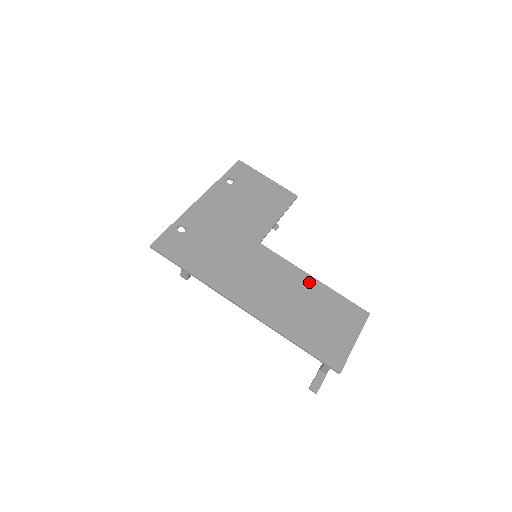
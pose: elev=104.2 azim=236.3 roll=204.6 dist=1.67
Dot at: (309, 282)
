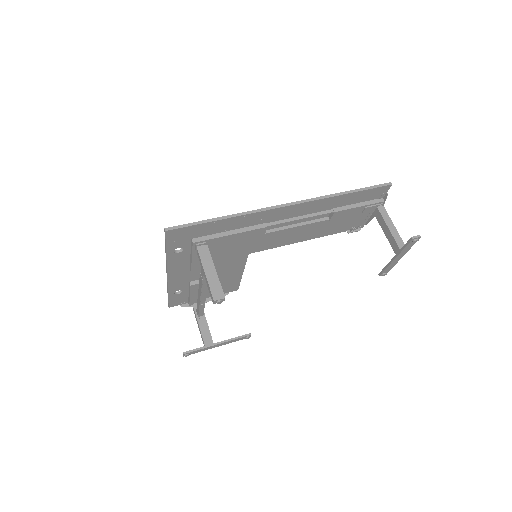
Dot at: (308, 234)
